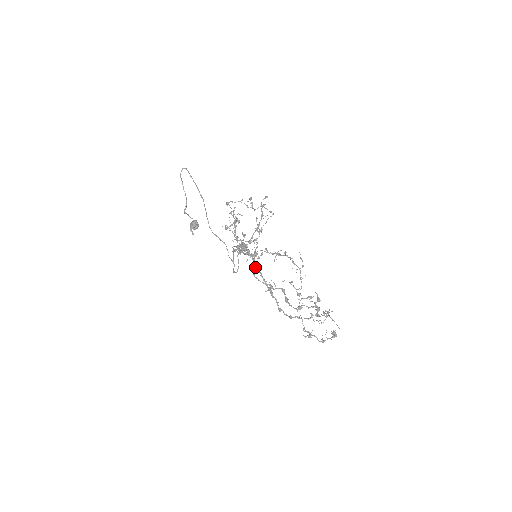
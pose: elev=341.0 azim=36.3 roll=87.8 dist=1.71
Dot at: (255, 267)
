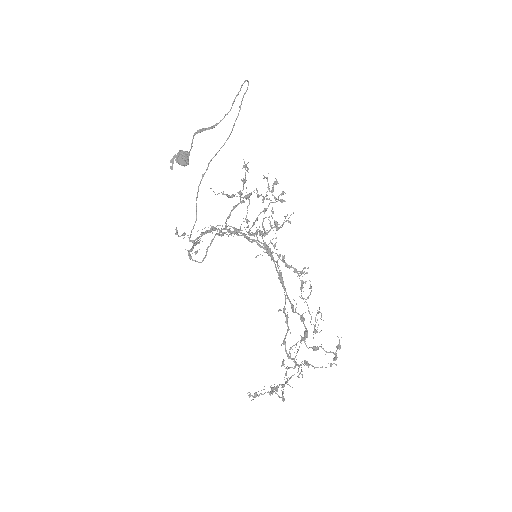
Dot at: occluded
